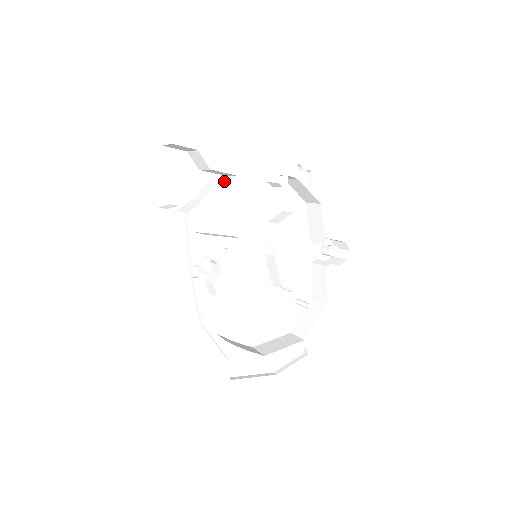
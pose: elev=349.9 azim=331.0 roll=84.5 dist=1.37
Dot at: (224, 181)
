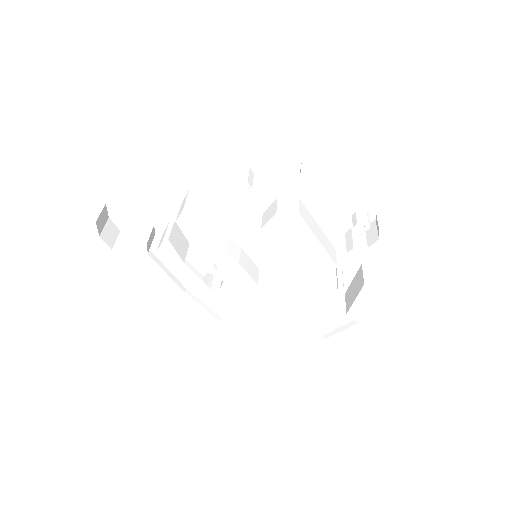
Dot at: (181, 208)
